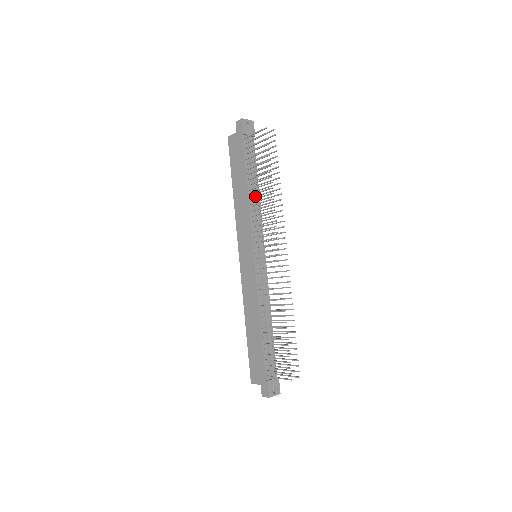
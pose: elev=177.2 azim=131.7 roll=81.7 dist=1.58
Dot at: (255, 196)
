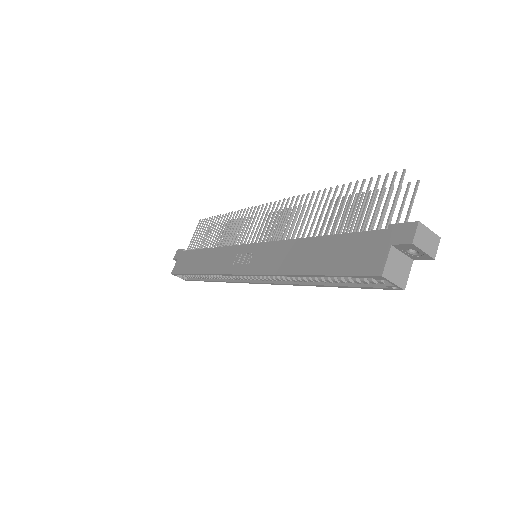
Dot at: occluded
